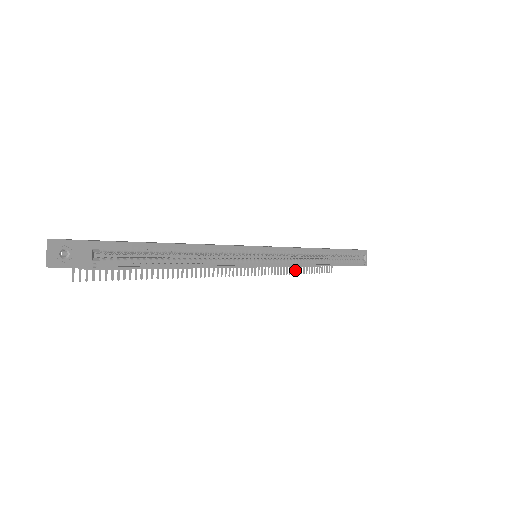
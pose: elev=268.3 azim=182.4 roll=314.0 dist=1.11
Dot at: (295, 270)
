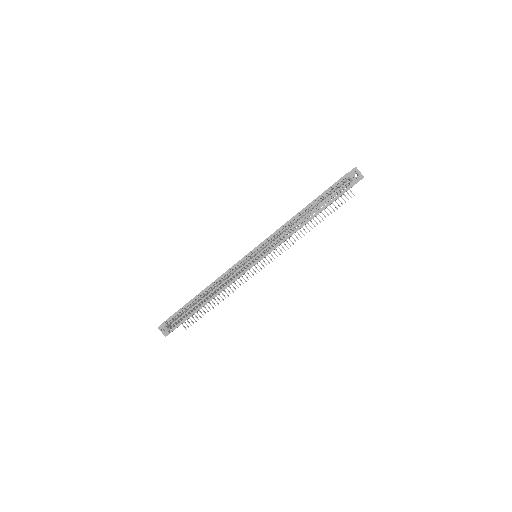
Dot at: occluded
